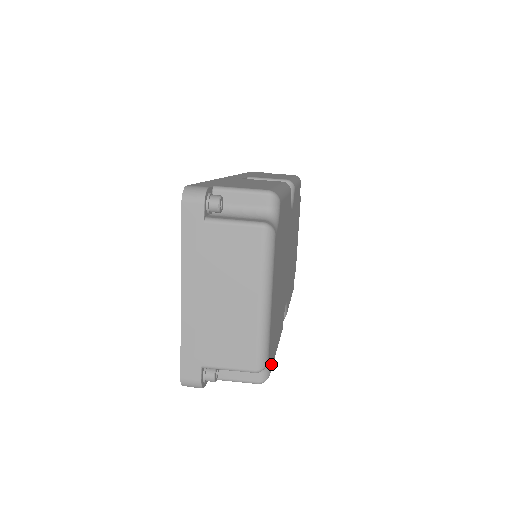
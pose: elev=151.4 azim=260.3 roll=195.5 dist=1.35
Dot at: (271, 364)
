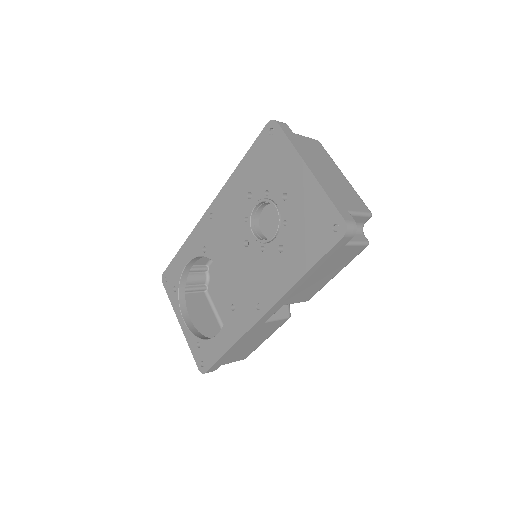
Dot at: occluded
